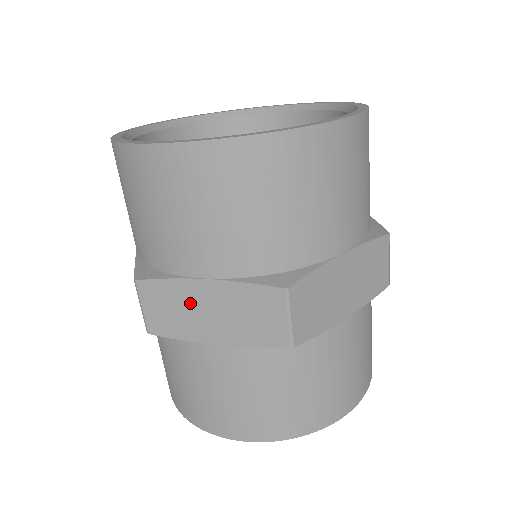
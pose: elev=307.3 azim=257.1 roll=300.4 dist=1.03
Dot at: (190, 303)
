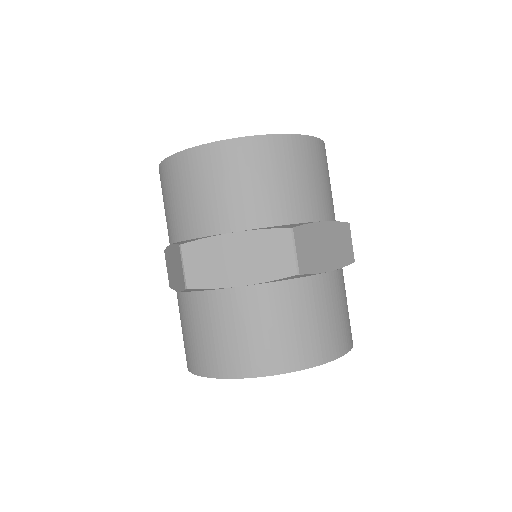
Dot at: (222, 254)
